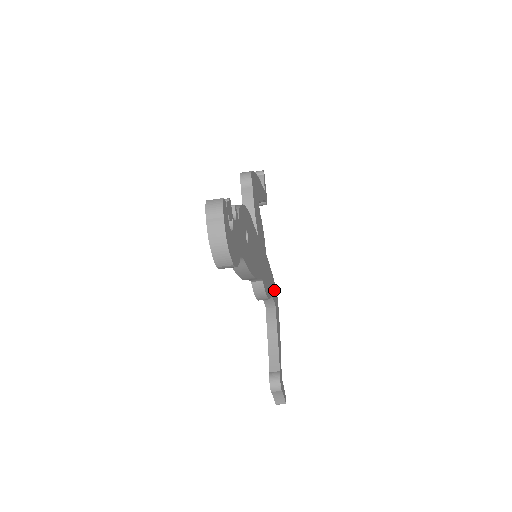
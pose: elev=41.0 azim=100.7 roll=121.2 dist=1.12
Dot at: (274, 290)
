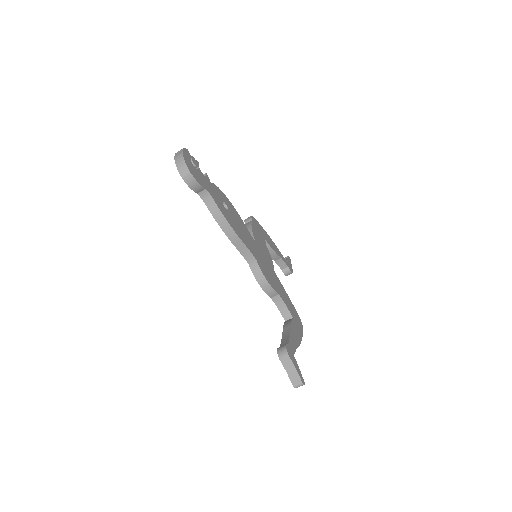
Dot at: (292, 309)
